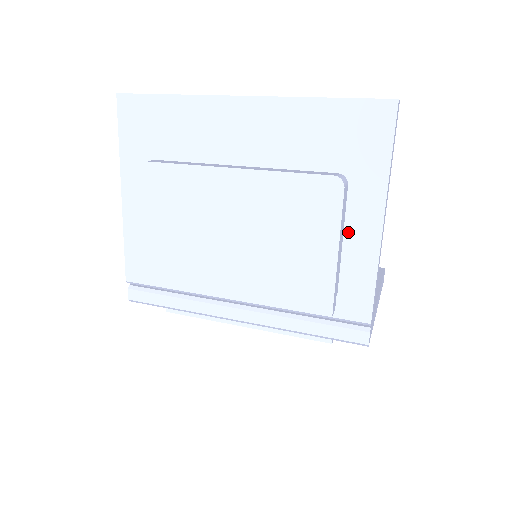
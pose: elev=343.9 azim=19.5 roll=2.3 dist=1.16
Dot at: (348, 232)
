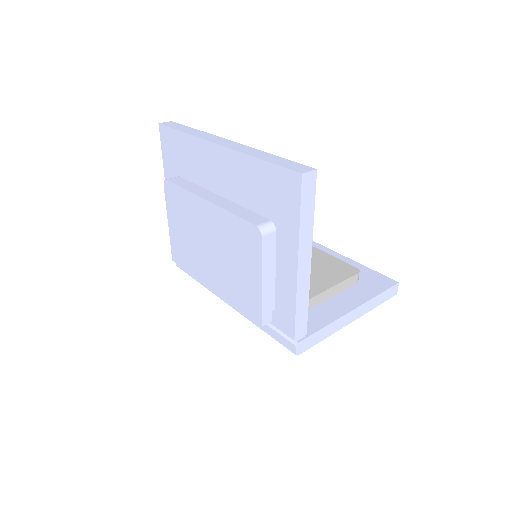
Dot at: (278, 267)
